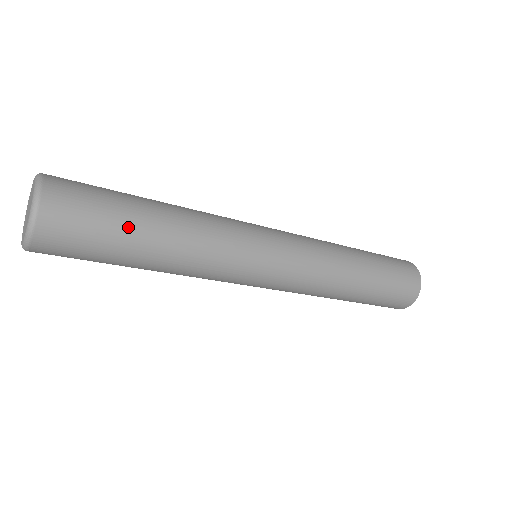
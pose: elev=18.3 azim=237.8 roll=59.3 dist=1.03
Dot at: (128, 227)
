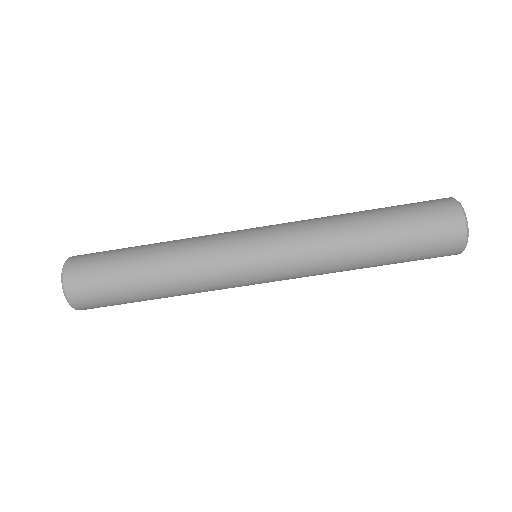
Dot at: occluded
